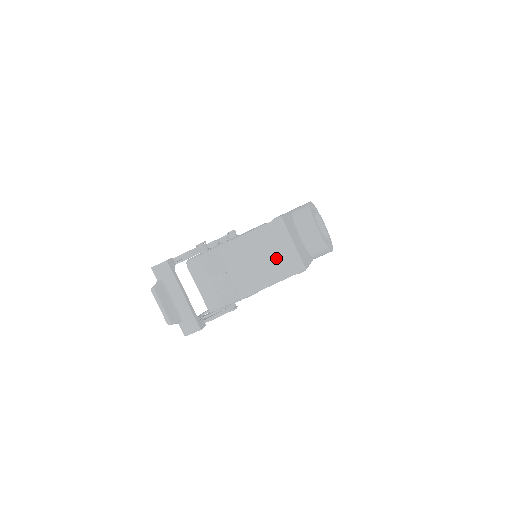
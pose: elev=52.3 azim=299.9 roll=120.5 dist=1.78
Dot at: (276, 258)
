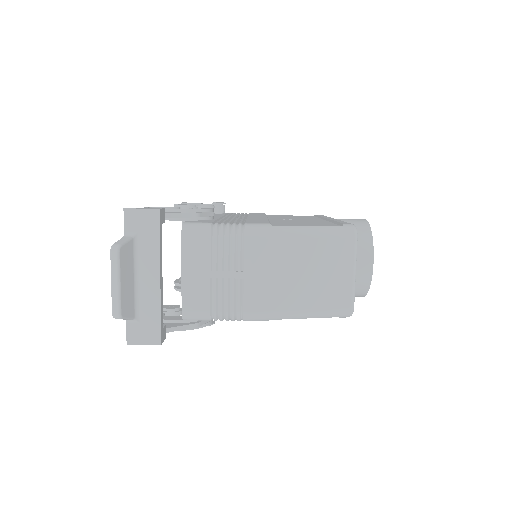
Dot at: (324, 283)
